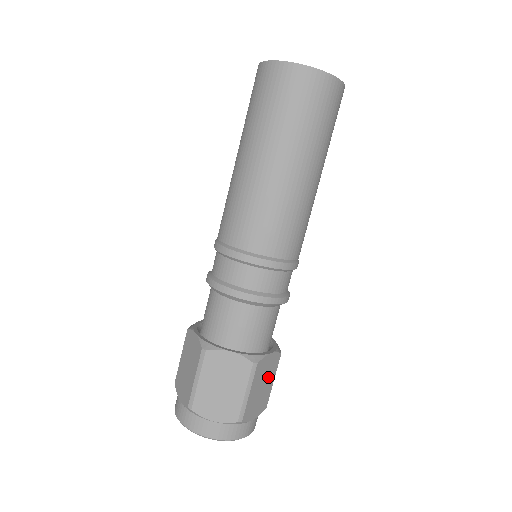
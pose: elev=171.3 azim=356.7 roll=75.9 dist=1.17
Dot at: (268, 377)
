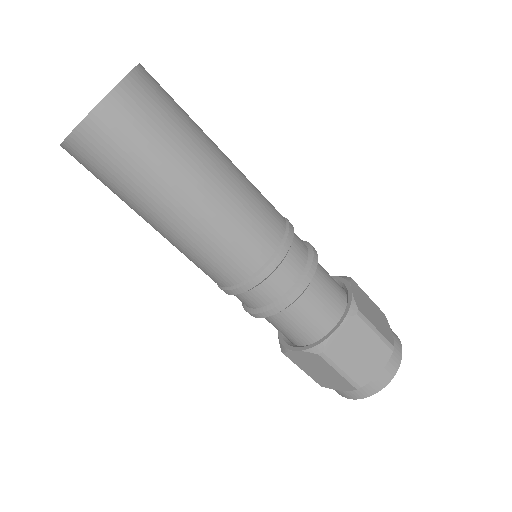
Dot at: (359, 340)
